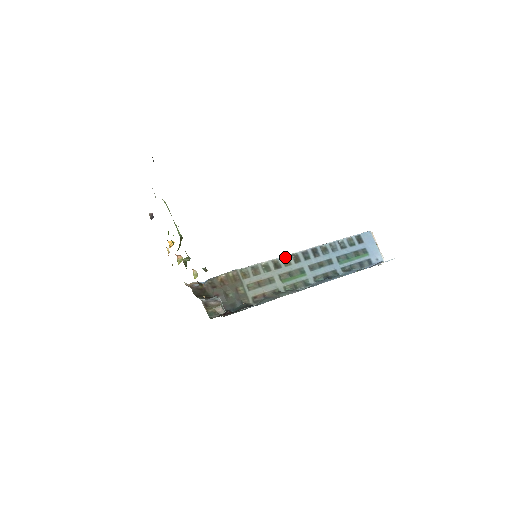
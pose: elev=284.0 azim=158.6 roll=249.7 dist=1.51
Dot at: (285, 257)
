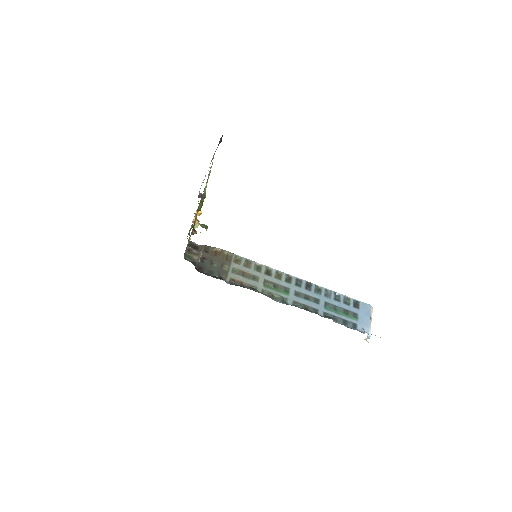
Dot at: (280, 272)
